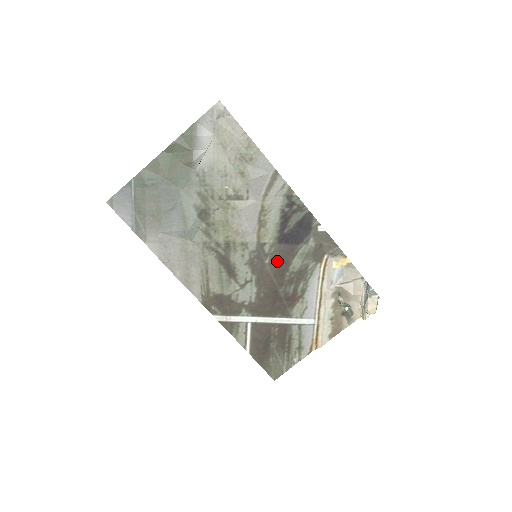
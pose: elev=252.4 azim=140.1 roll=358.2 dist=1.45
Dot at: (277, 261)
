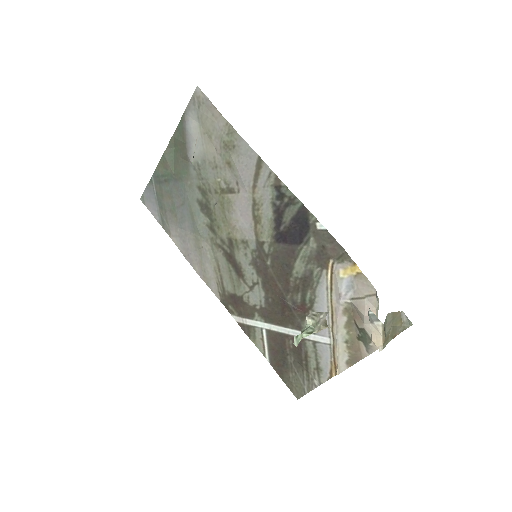
Dot at: (278, 263)
